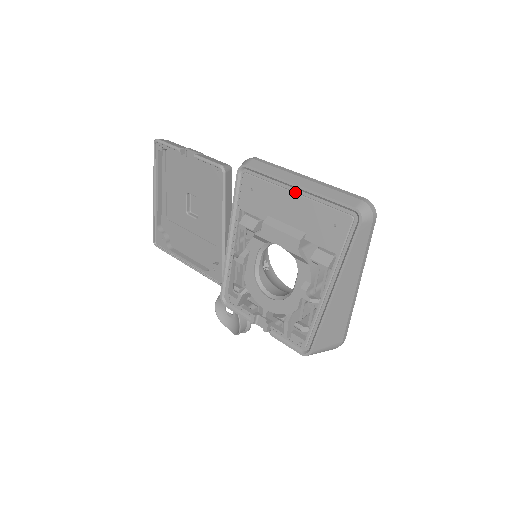
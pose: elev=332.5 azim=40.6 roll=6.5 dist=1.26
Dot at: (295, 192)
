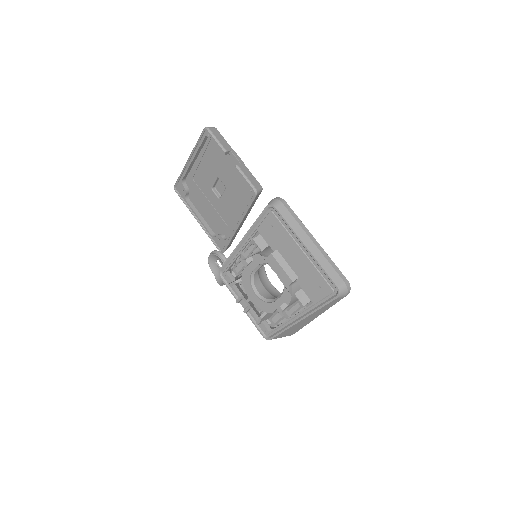
Dot at: (303, 250)
